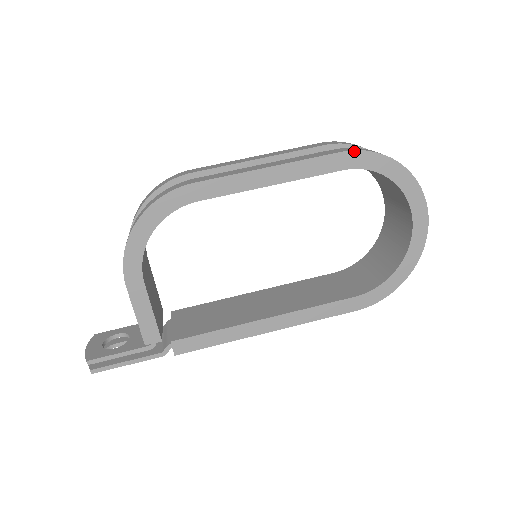
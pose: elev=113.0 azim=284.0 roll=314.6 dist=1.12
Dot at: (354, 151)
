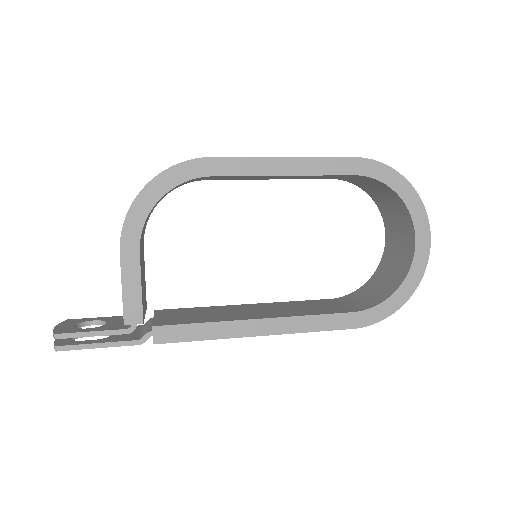
Dot at: (366, 159)
